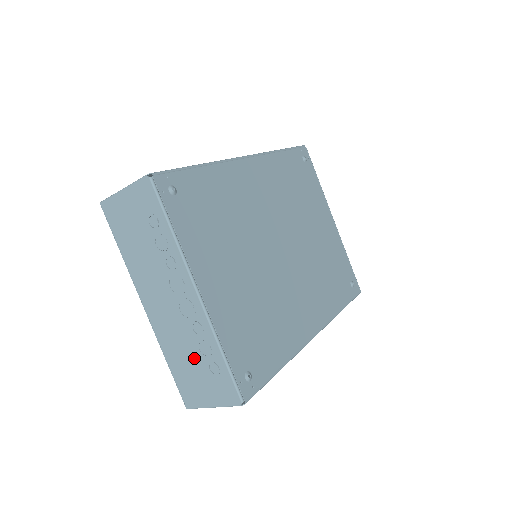
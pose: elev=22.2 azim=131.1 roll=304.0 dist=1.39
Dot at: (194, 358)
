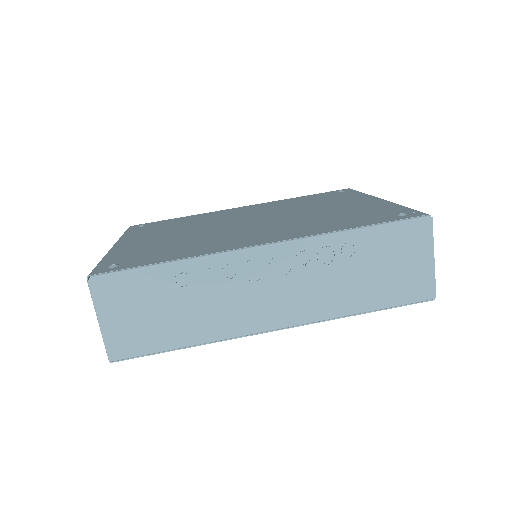
Dot at: occluded
